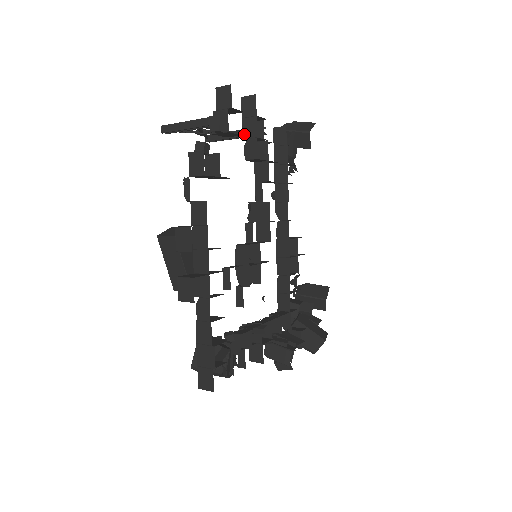
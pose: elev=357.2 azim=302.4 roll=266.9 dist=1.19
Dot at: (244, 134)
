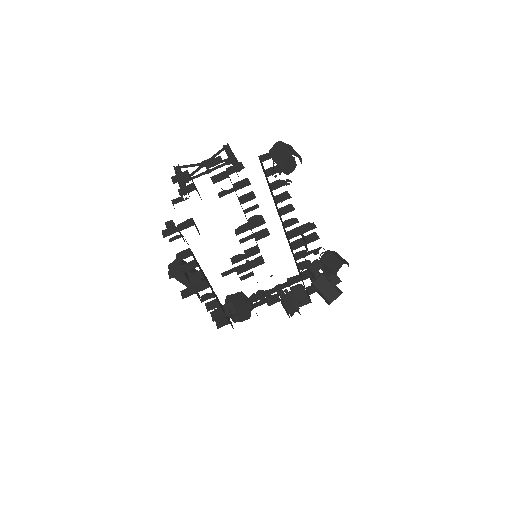
Dot at: occluded
